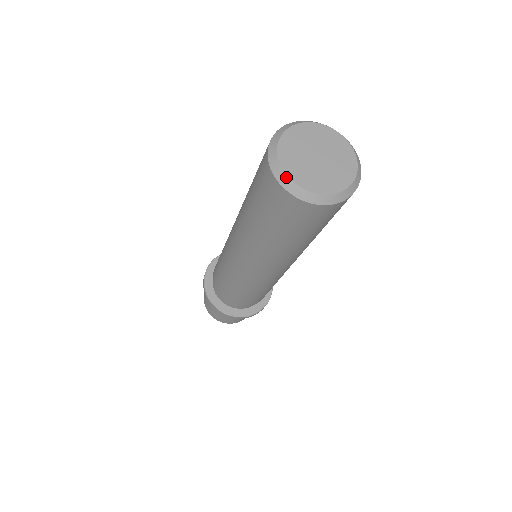
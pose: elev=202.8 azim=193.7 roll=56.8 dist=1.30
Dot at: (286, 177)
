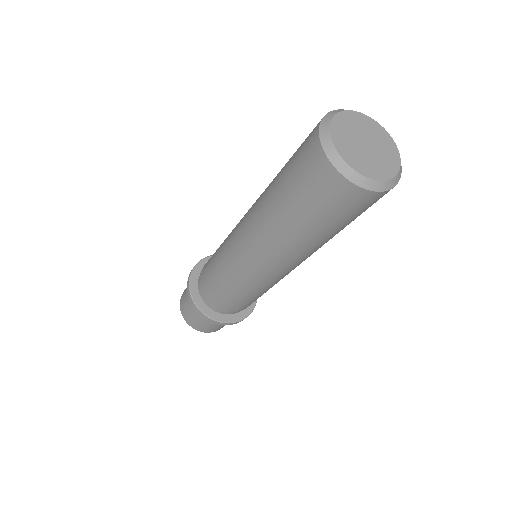
Dot at: (331, 143)
